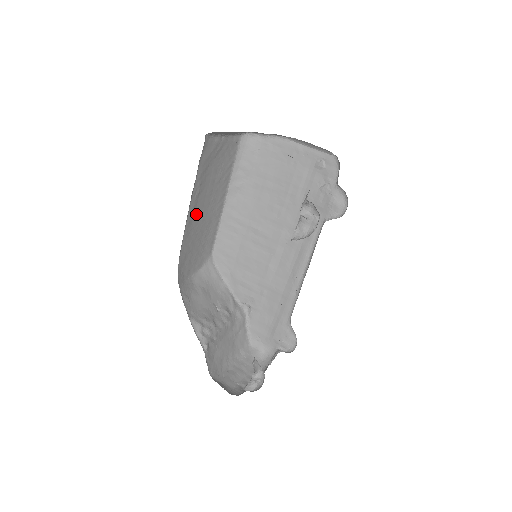
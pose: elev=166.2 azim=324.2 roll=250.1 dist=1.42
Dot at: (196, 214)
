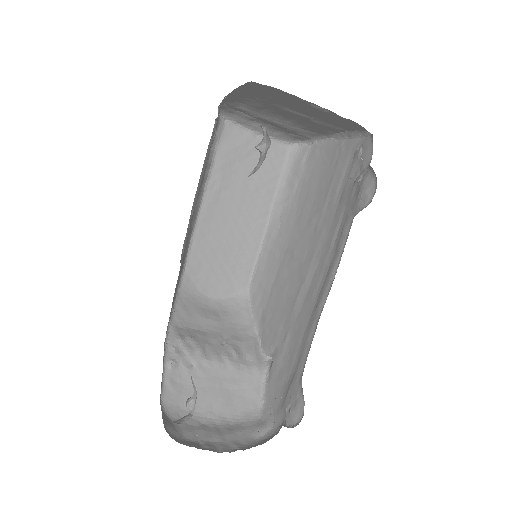
Dot at: (217, 215)
